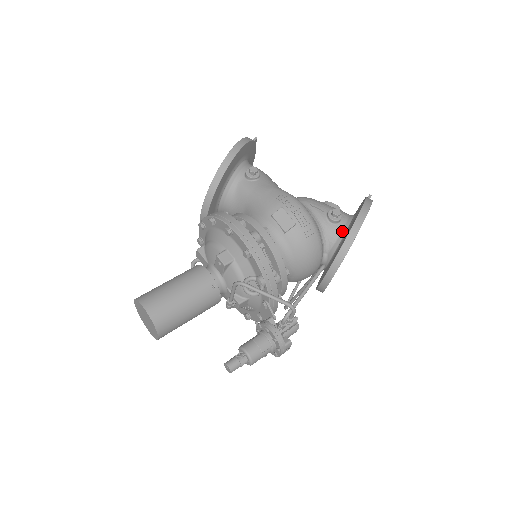
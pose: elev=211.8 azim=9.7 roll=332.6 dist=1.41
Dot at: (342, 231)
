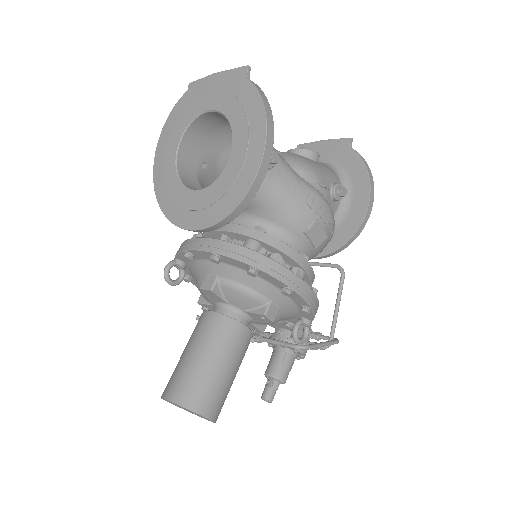
Dot at: (340, 207)
